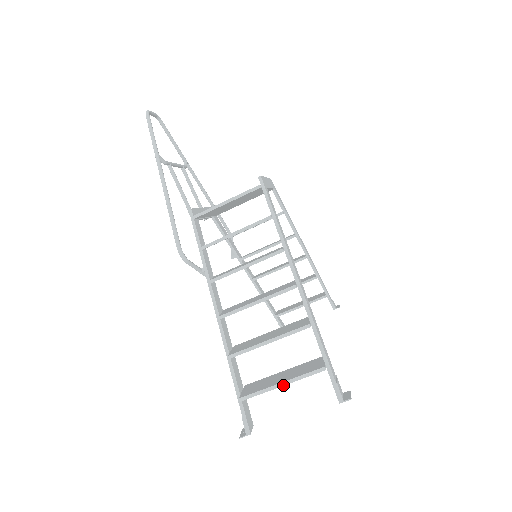
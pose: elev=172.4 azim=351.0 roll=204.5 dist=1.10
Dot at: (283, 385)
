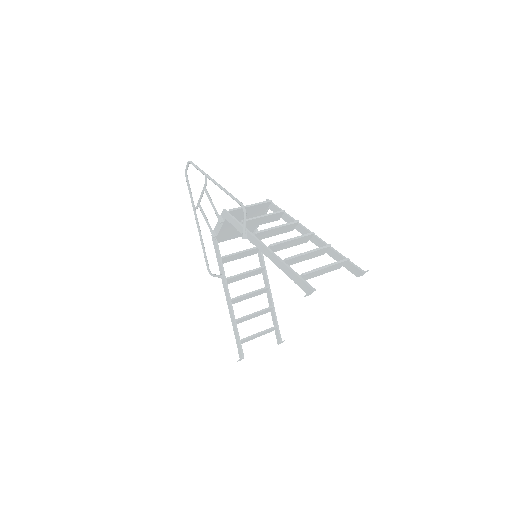
Dot at: (327, 267)
